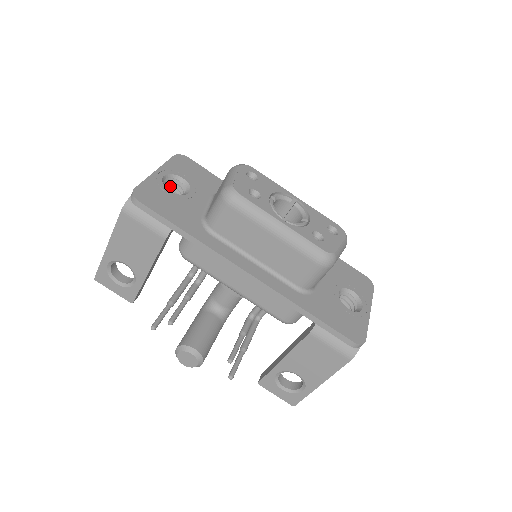
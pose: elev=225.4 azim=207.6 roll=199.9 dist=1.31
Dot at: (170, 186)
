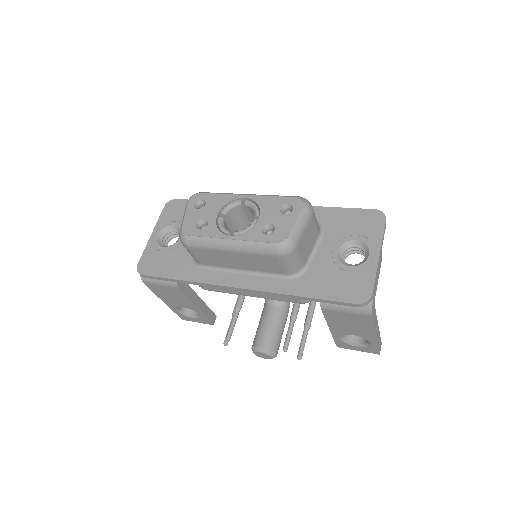
Dot at: (173, 234)
